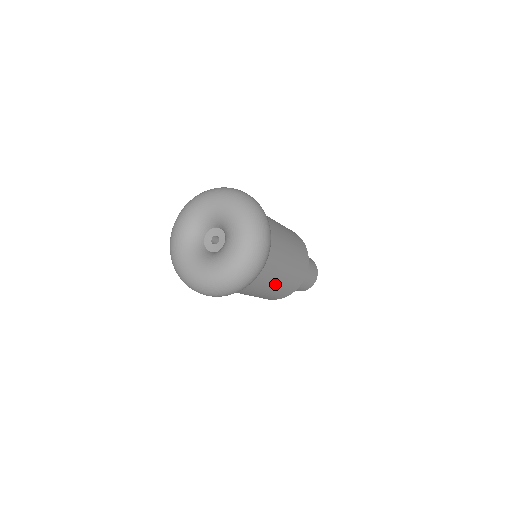
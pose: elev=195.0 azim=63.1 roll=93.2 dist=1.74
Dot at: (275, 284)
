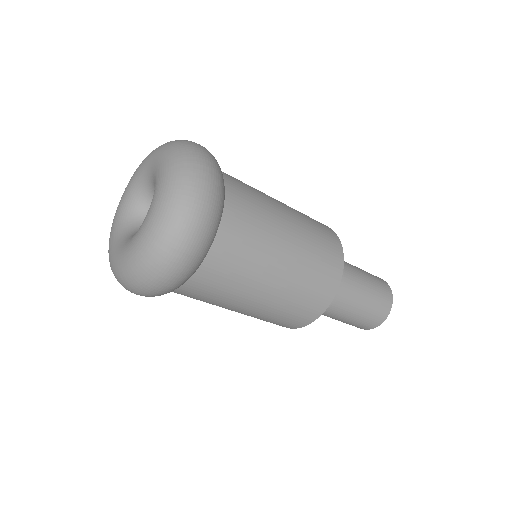
Dot at: (283, 253)
